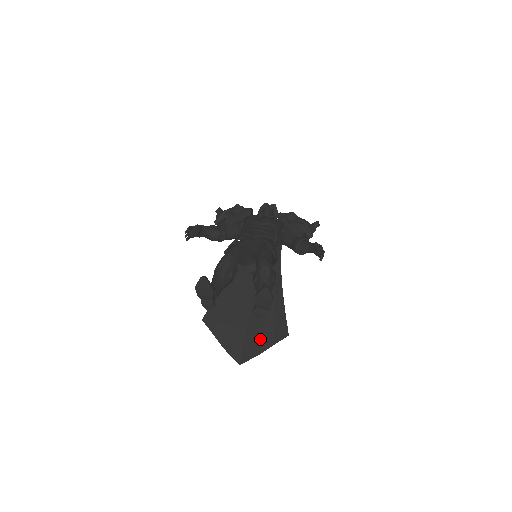
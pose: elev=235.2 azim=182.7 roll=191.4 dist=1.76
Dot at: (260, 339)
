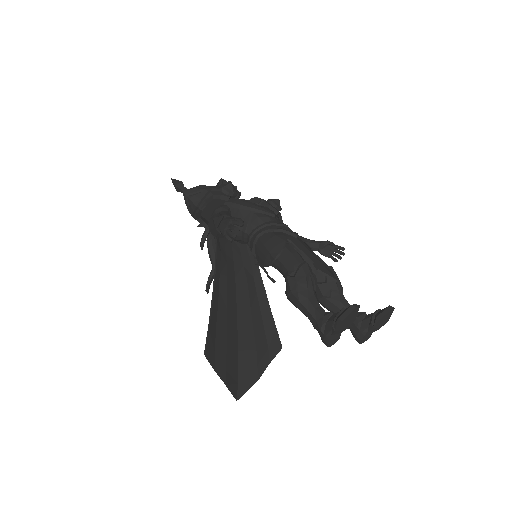
Dot at: (256, 360)
